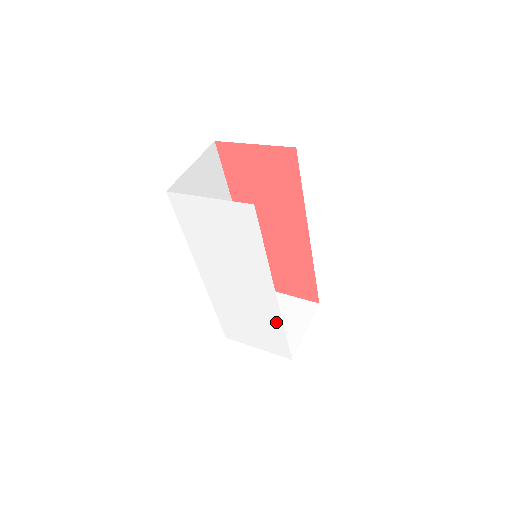
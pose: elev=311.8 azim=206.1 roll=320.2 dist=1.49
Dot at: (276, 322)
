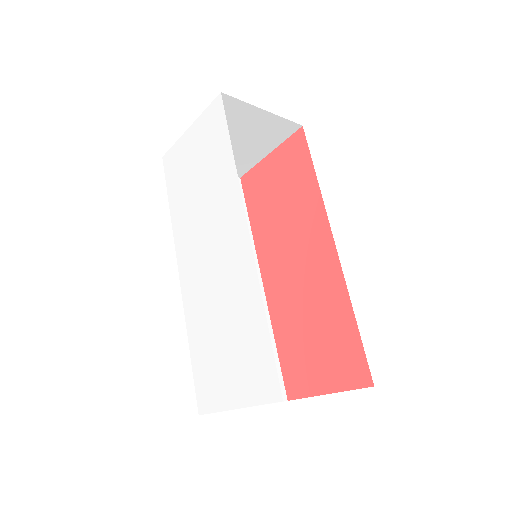
Dot at: (252, 295)
